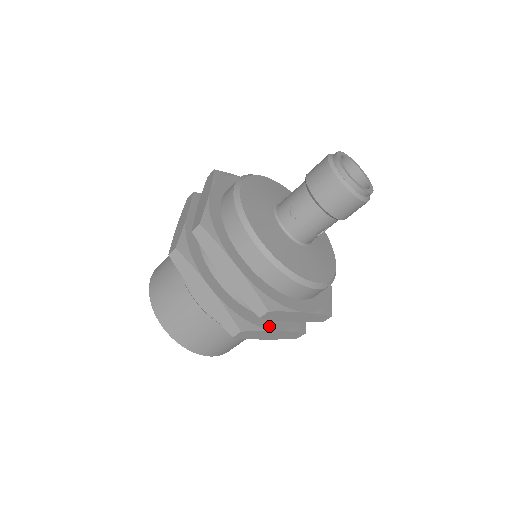
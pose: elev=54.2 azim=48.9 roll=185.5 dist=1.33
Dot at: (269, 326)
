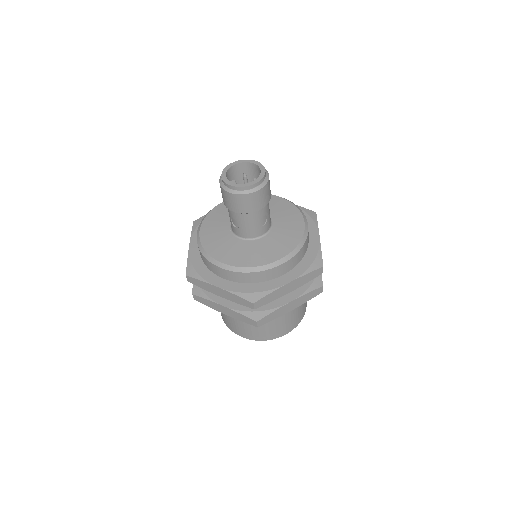
Dot at: (281, 303)
